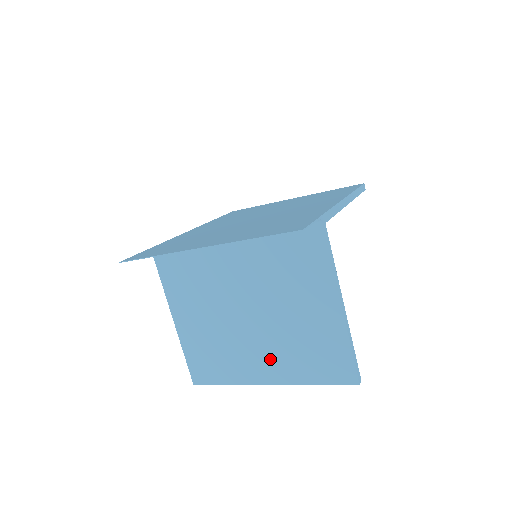
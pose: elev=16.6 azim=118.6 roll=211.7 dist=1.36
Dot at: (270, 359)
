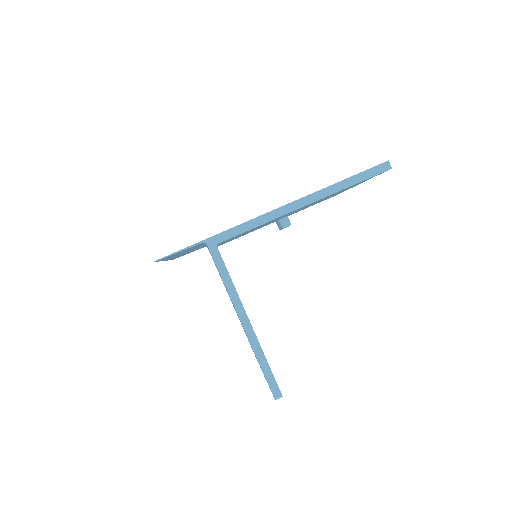
Dot at: occluded
